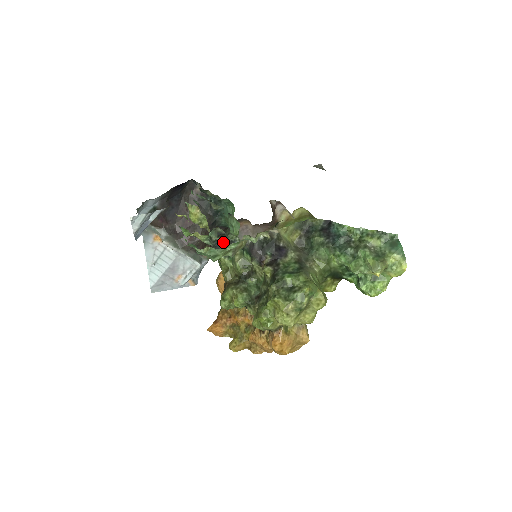
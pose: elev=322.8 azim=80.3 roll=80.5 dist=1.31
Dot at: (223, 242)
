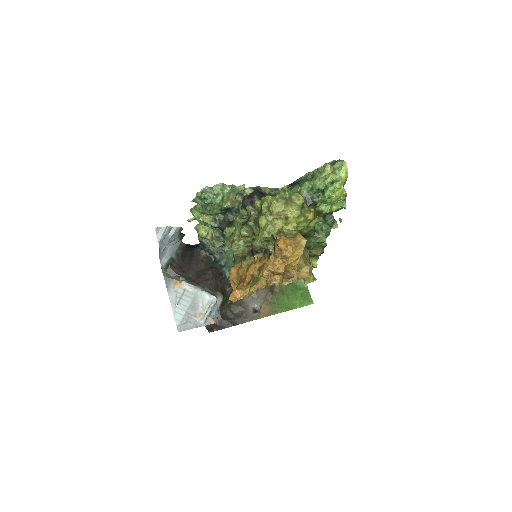
Dot at: (225, 221)
